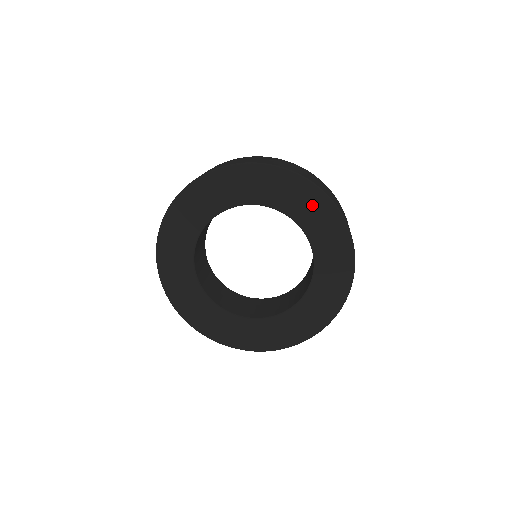
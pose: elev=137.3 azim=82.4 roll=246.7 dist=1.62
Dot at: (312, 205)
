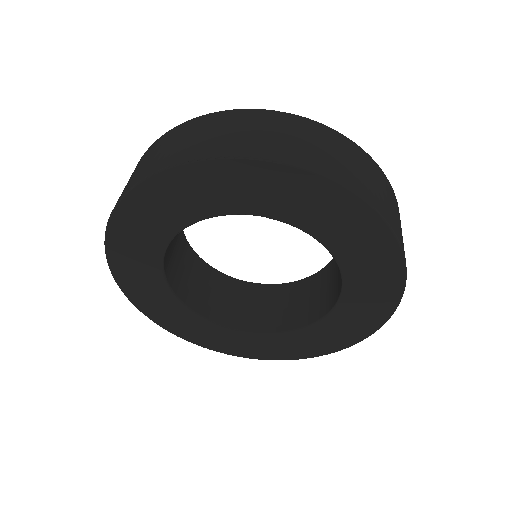
Dot at: (360, 234)
